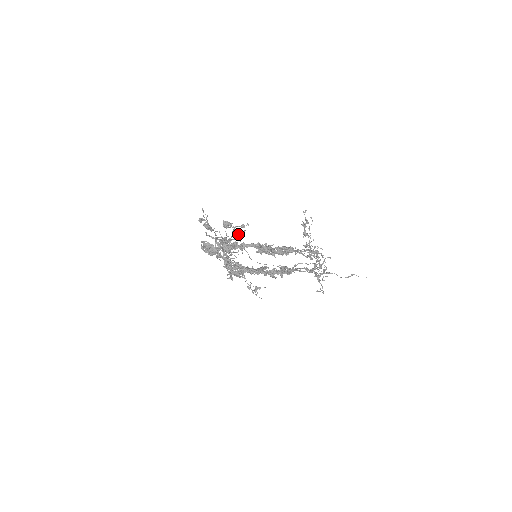
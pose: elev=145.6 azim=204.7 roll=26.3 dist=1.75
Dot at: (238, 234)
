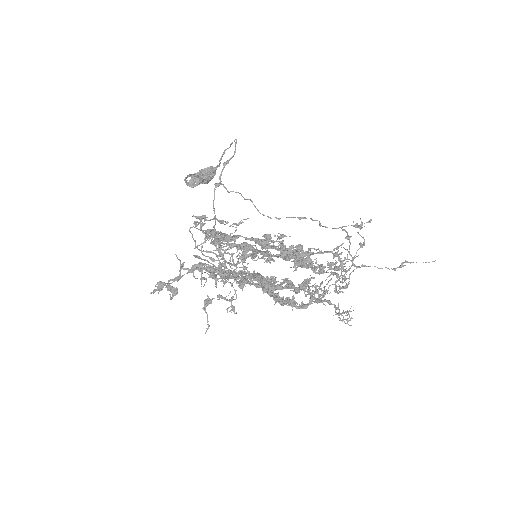
Dot at: occluded
